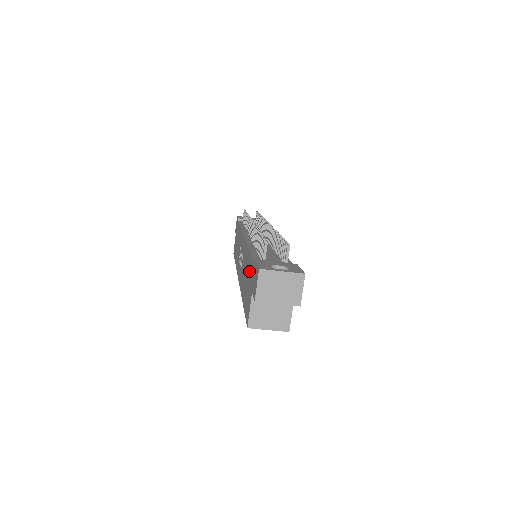
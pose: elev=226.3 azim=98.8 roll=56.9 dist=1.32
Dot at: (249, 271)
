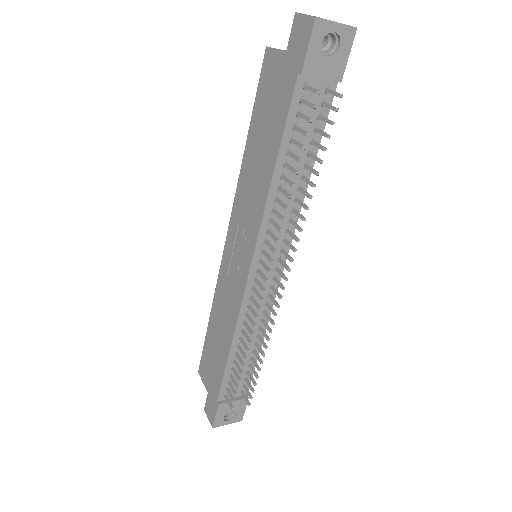
Dot at: (217, 368)
